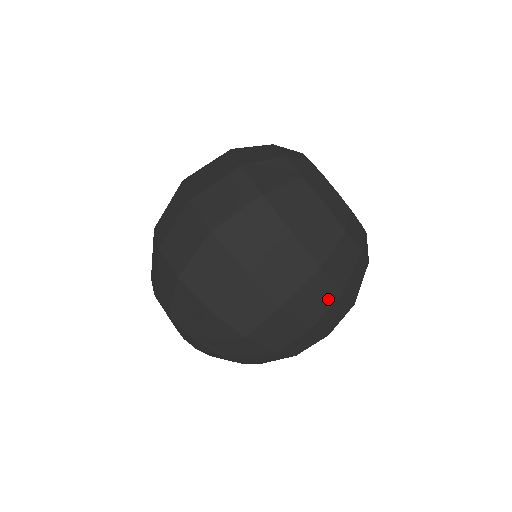
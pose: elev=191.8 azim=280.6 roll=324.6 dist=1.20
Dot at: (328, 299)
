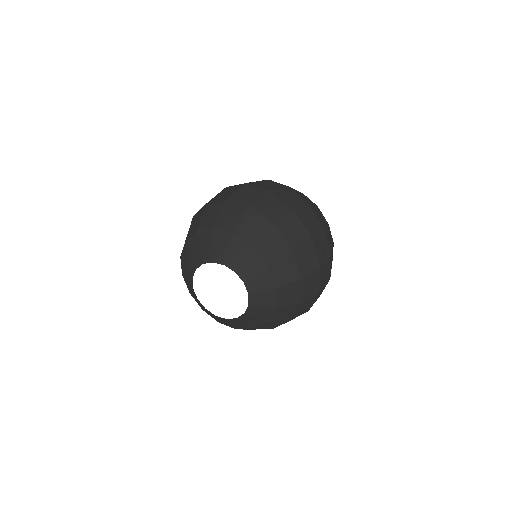
Dot at: (278, 186)
